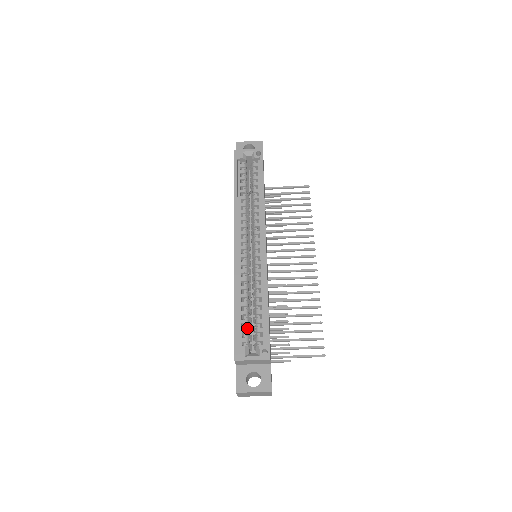
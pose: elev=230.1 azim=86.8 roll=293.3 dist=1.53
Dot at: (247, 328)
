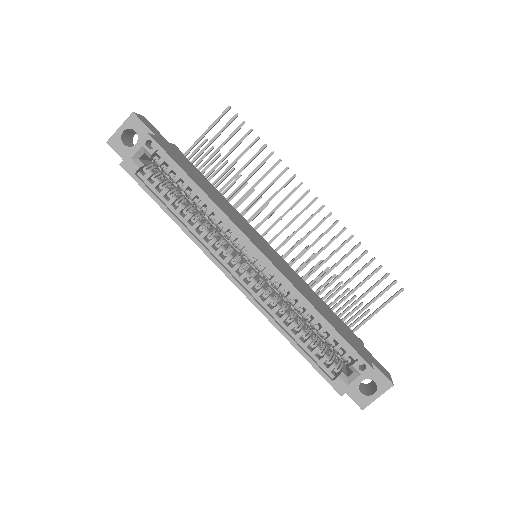
Dot at: (323, 354)
